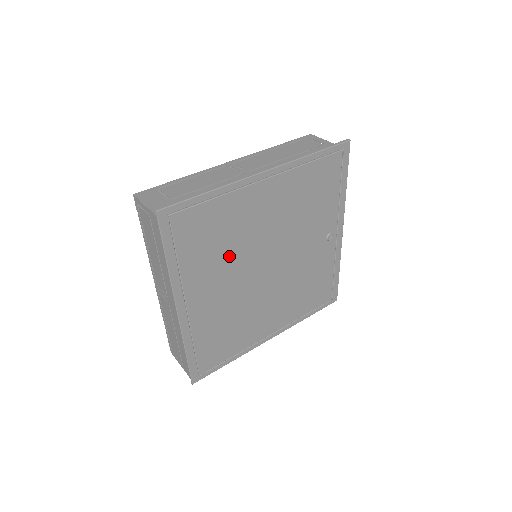
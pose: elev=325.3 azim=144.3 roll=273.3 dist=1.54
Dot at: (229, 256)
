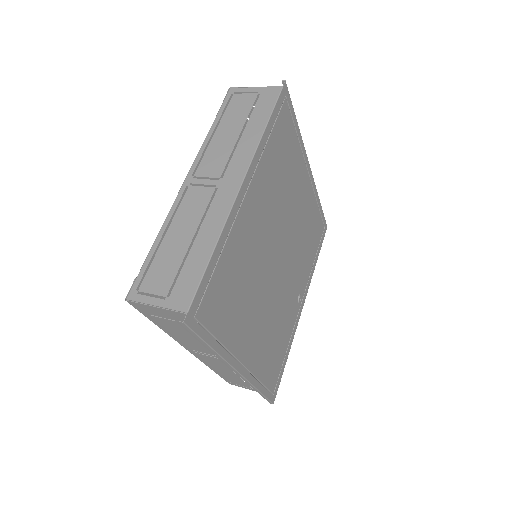
Dot at: (278, 198)
